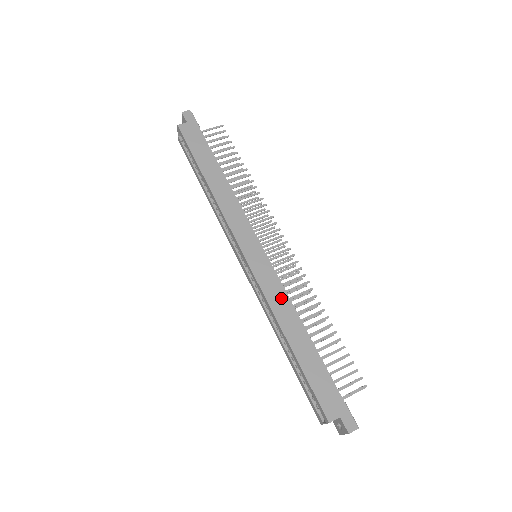
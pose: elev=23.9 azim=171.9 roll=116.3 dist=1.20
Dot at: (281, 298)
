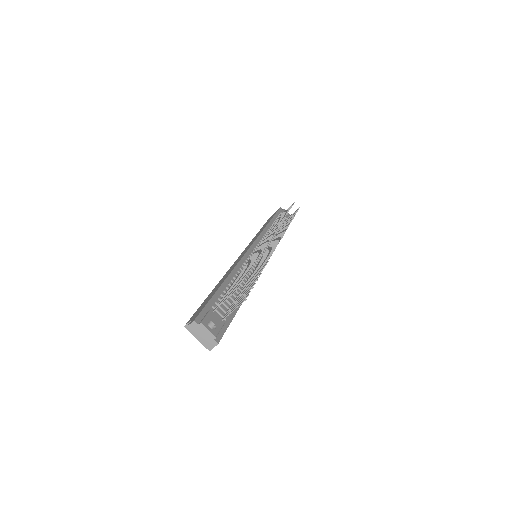
Dot at: occluded
